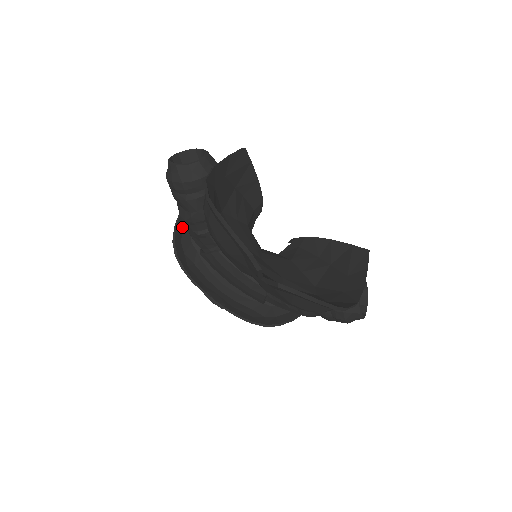
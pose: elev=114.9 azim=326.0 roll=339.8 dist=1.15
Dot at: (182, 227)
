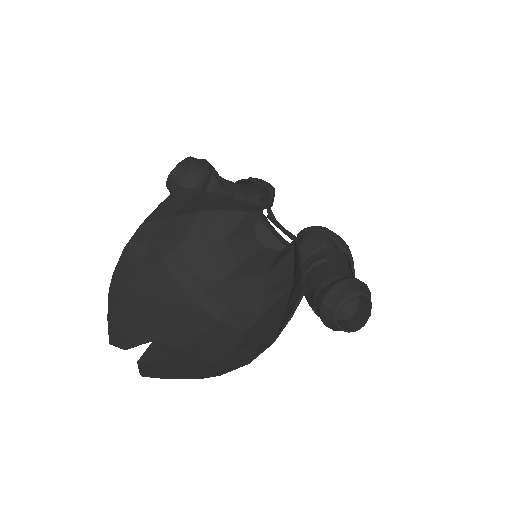
Dot at: occluded
